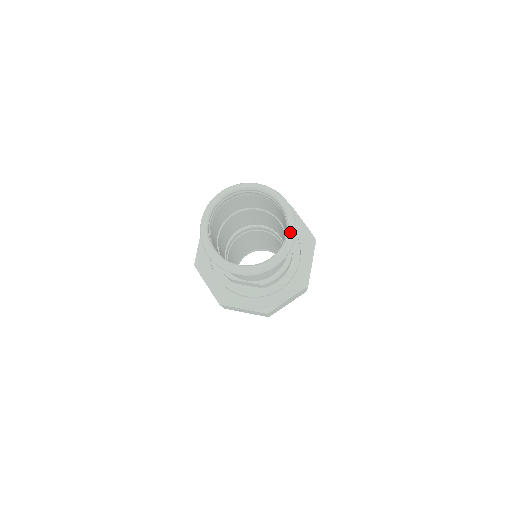
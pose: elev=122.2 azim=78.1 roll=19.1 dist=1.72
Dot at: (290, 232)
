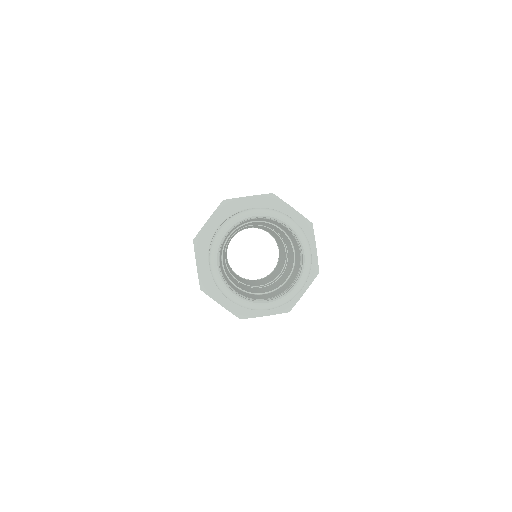
Dot at: (306, 252)
